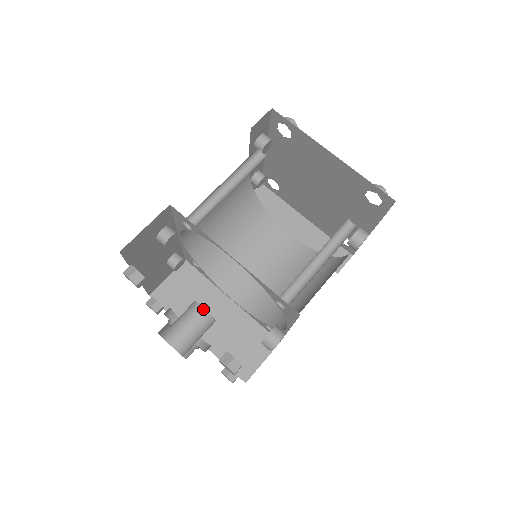
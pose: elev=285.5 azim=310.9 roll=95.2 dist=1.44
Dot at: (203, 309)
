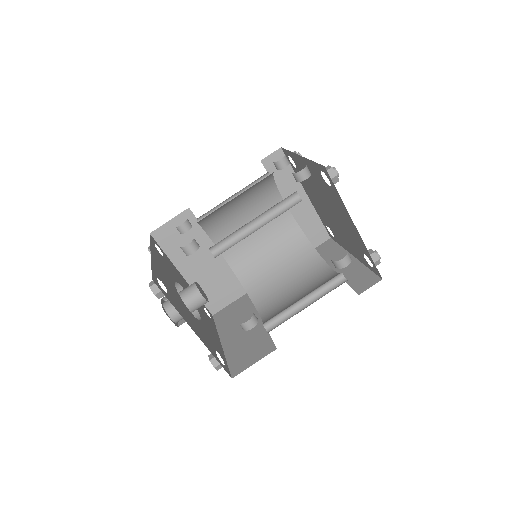
Dot at: (202, 298)
